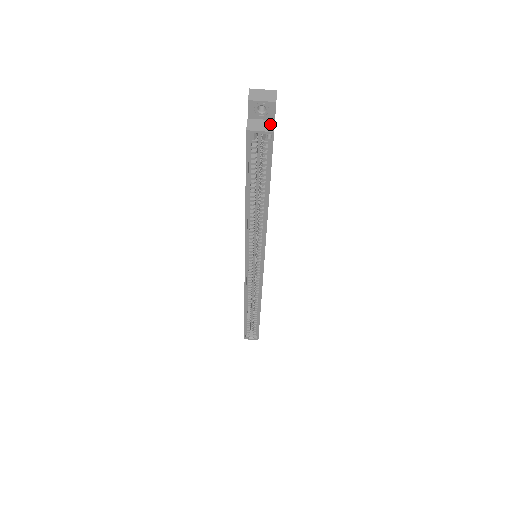
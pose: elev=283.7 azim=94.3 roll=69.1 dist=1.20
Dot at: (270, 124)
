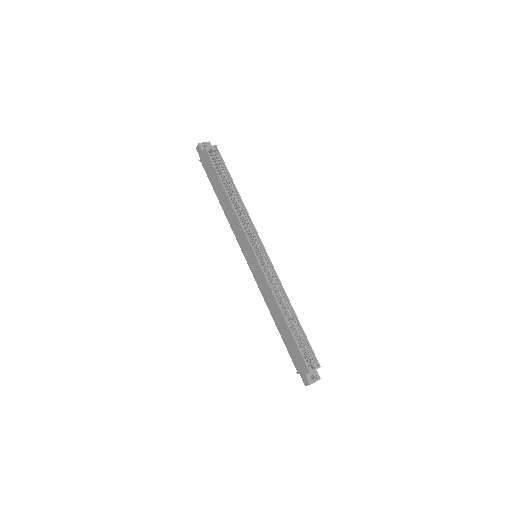
Dot at: occluded
